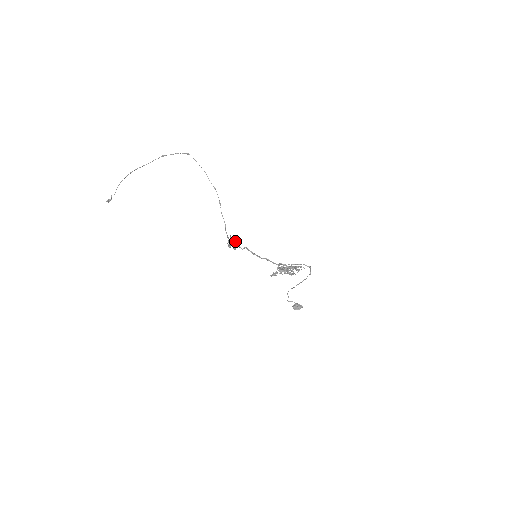
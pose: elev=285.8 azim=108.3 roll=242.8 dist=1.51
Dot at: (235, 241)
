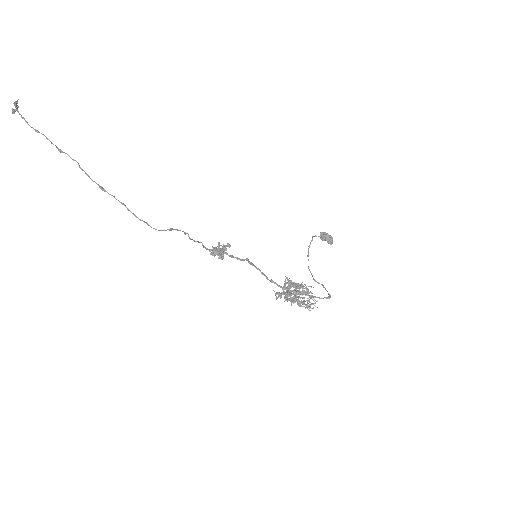
Dot at: (222, 247)
